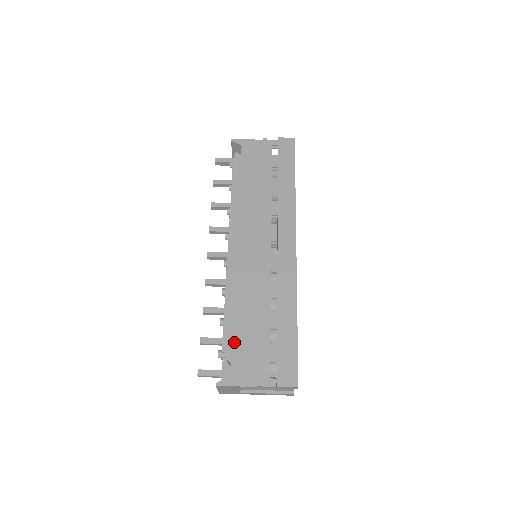
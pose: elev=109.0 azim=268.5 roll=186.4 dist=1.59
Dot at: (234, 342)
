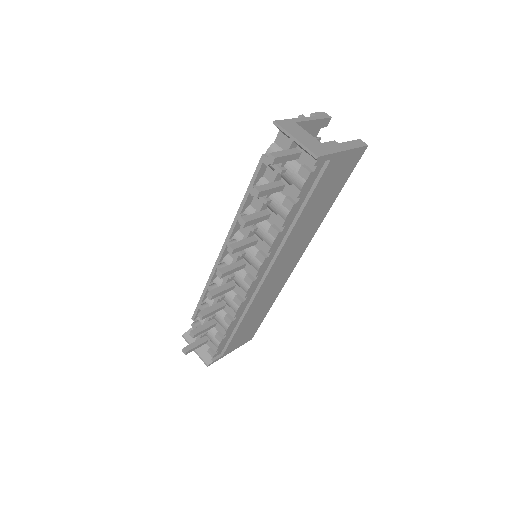
Dot at: occluded
